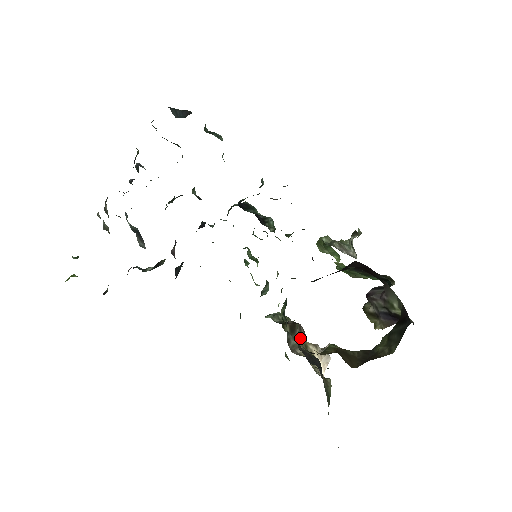
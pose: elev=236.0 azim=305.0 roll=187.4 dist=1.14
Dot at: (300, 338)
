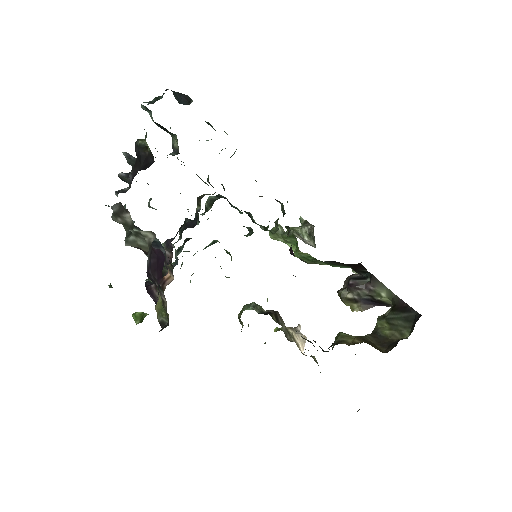
Dot at: (283, 325)
